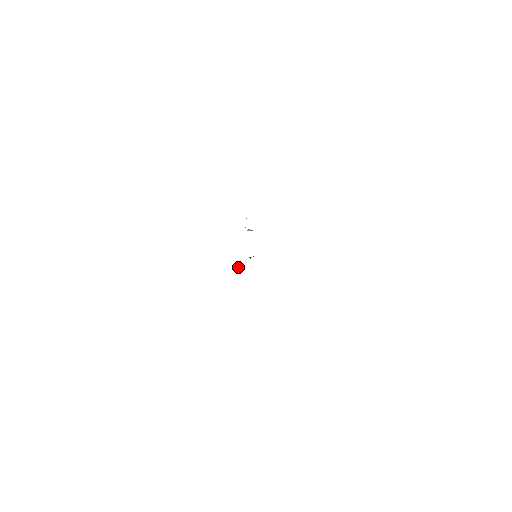
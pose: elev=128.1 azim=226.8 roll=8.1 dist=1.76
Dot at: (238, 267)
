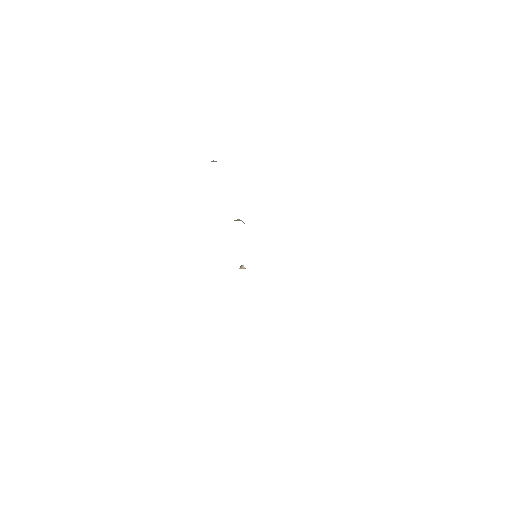
Dot at: occluded
